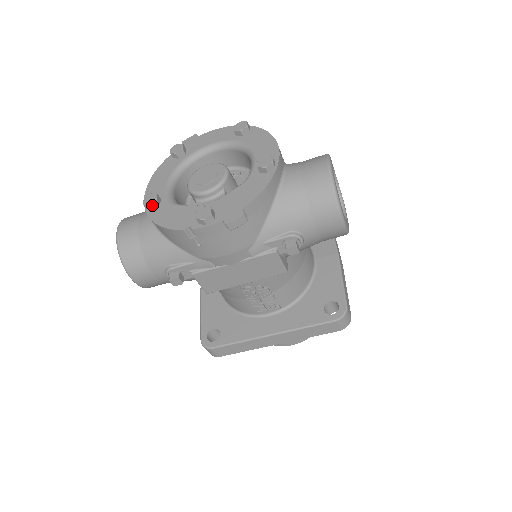
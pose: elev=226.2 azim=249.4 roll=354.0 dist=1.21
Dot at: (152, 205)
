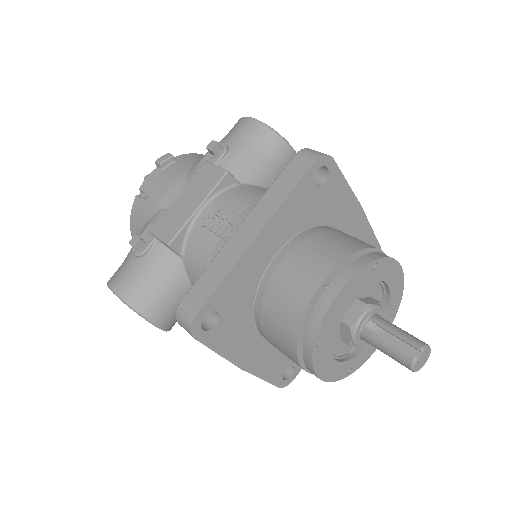
Dot at: occluded
